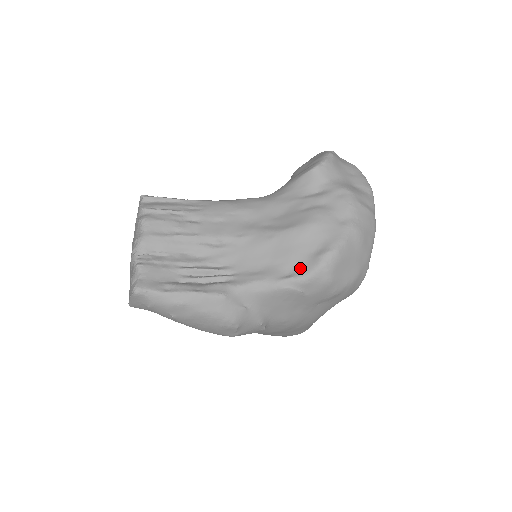
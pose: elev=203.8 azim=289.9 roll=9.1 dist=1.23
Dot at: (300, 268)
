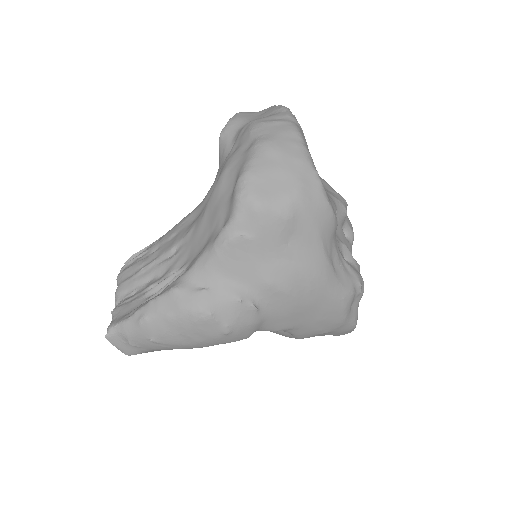
Dot at: (227, 215)
